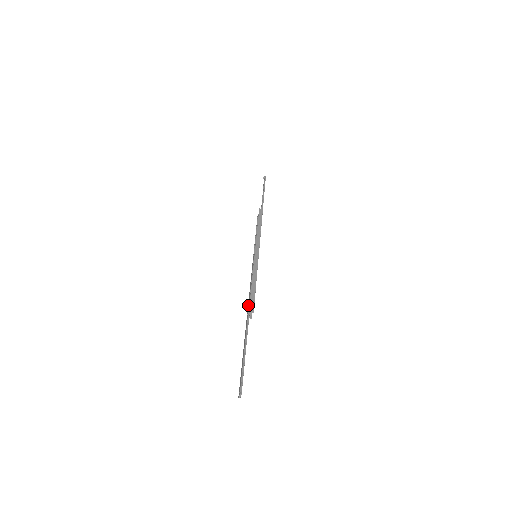
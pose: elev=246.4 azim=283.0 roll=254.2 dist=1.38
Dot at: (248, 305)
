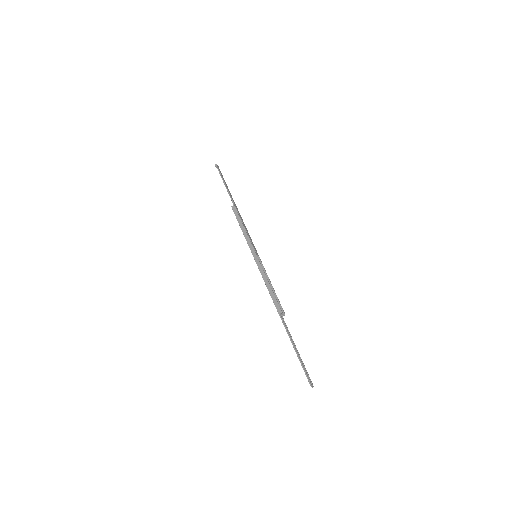
Dot at: (276, 308)
